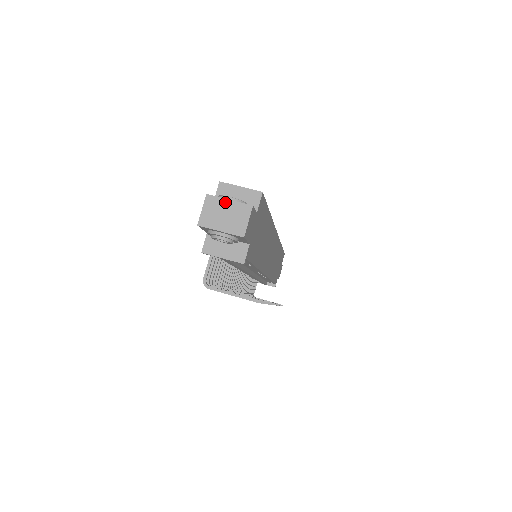
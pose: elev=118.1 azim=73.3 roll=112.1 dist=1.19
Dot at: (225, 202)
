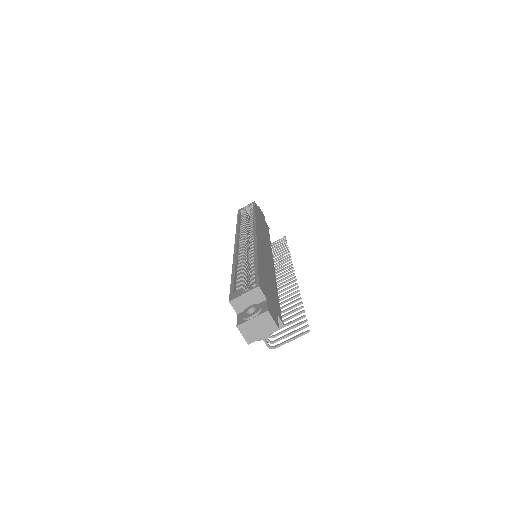
Dot at: (251, 322)
